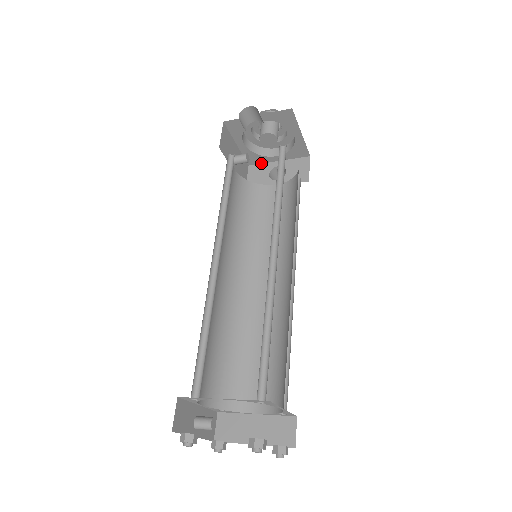
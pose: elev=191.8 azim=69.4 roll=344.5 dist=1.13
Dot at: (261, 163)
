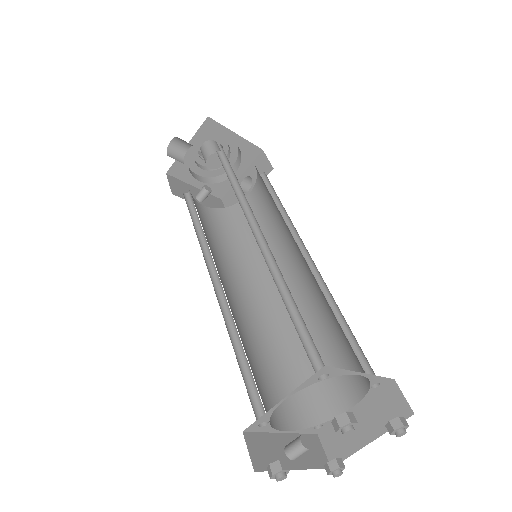
Dot at: (229, 189)
